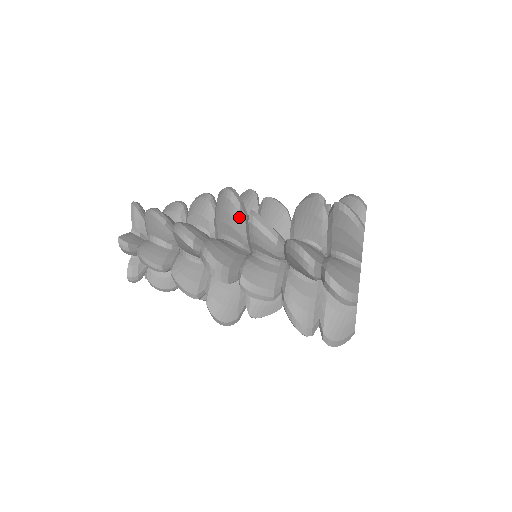
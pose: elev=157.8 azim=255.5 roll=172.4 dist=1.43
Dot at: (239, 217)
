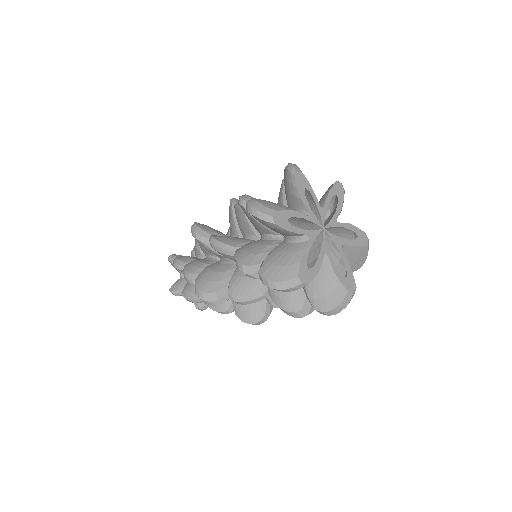
Dot at: (207, 246)
